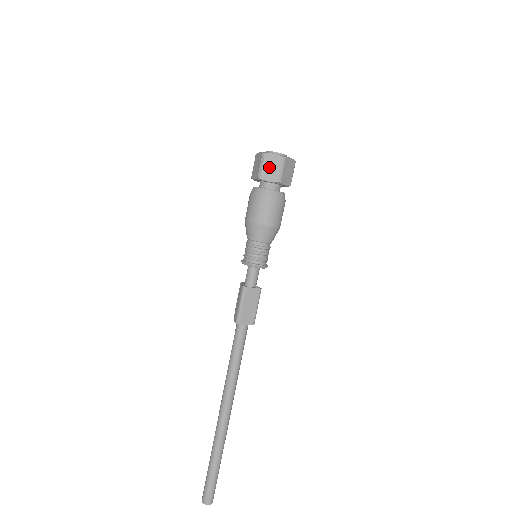
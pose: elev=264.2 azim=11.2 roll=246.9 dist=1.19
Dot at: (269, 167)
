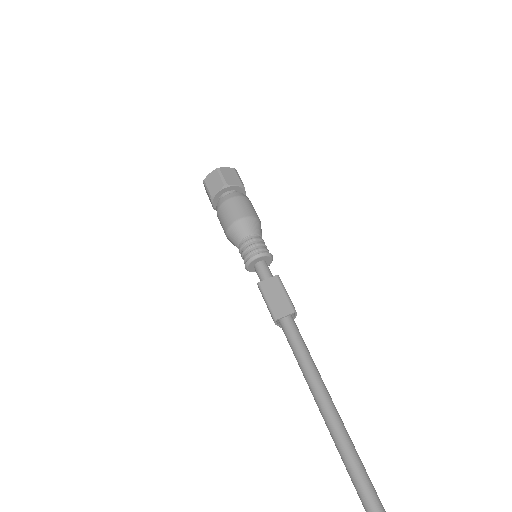
Dot at: (212, 184)
